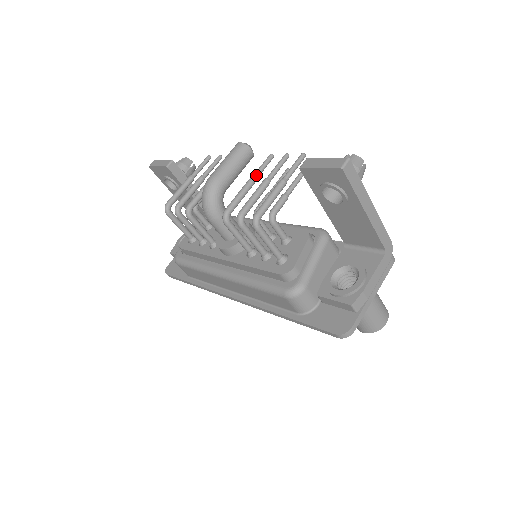
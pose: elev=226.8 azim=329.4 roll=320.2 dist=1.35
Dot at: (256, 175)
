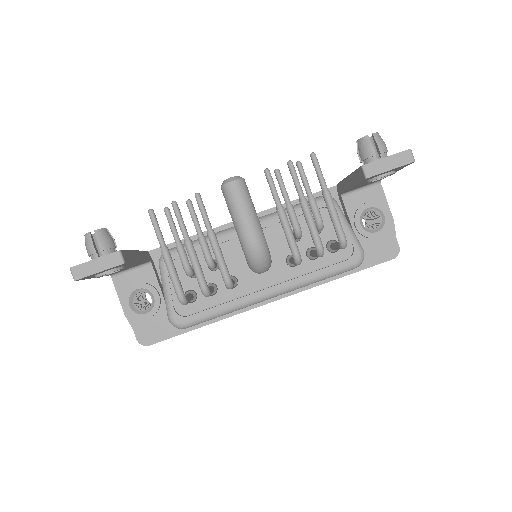
Dot at: (280, 201)
